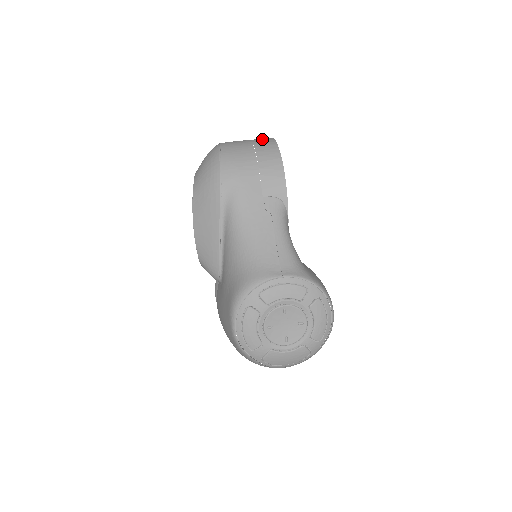
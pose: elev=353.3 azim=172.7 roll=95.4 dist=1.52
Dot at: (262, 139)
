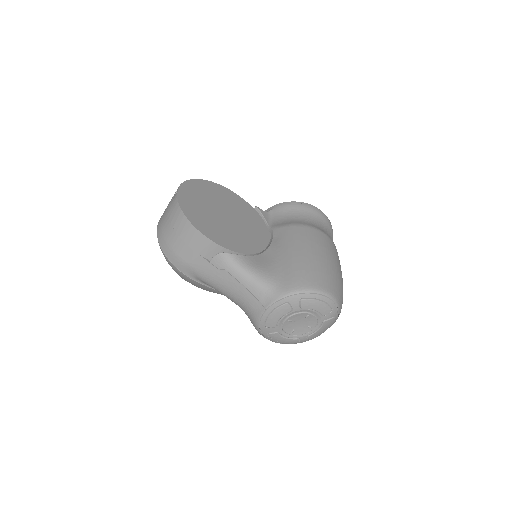
Dot at: (172, 206)
